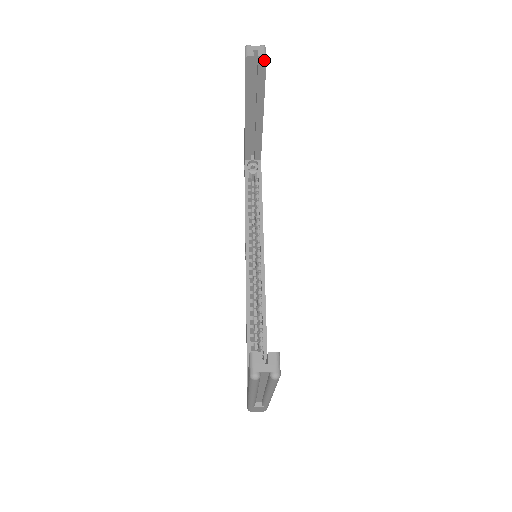
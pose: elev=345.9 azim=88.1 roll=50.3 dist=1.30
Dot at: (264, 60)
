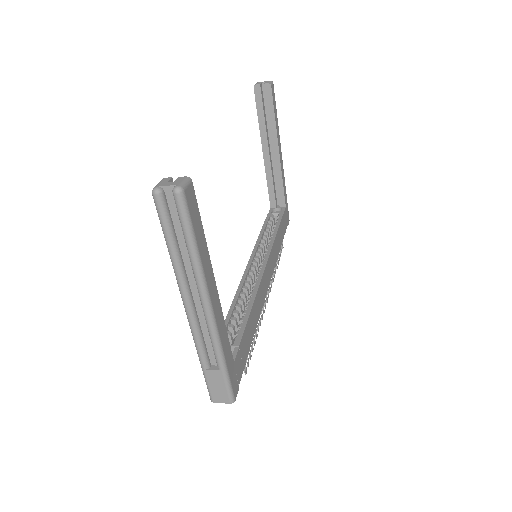
Dot at: (269, 87)
